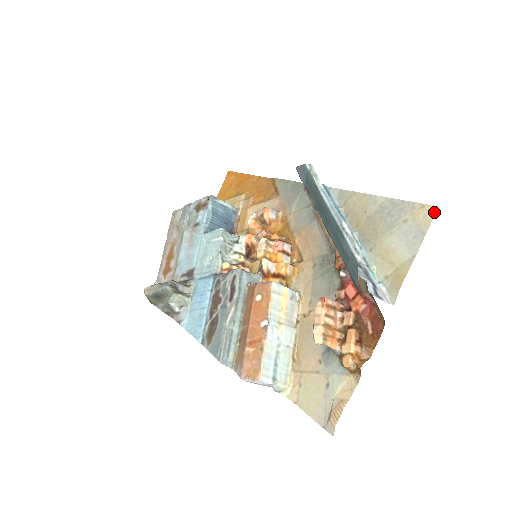
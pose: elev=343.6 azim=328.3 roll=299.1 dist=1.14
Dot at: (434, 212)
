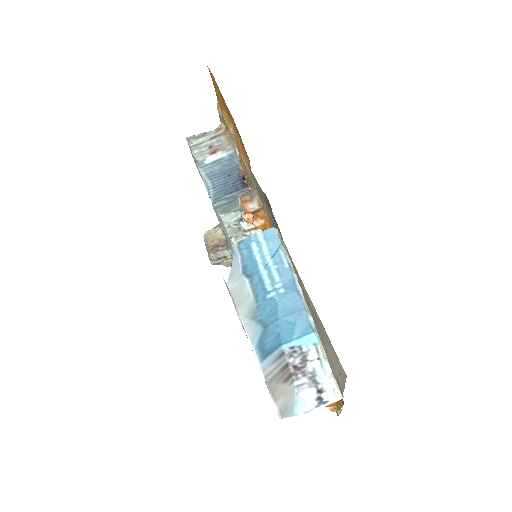
Dot at: (345, 376)
